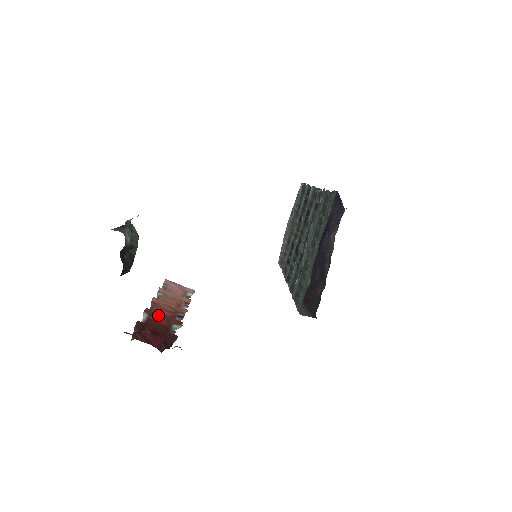
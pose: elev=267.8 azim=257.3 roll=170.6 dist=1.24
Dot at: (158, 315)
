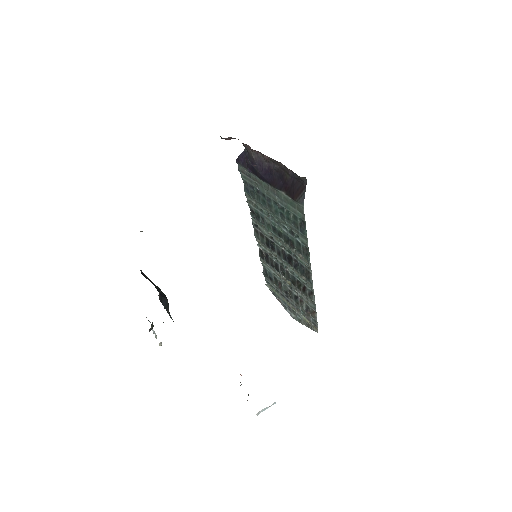
Dot at: occluded
